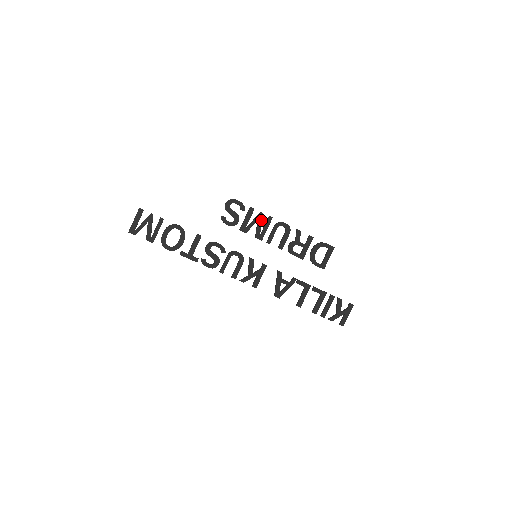
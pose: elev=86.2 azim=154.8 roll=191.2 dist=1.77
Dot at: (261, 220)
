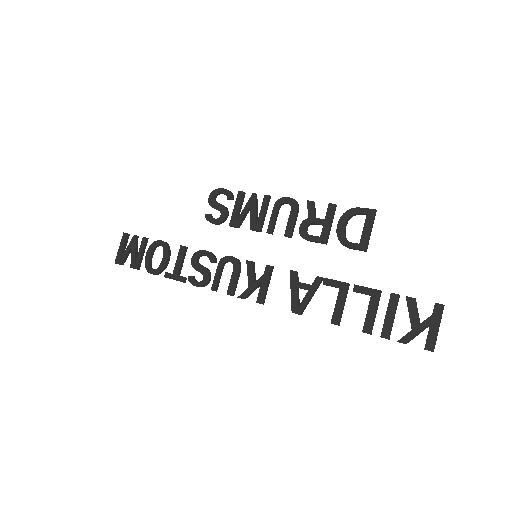
Dot at: (254, 204)
